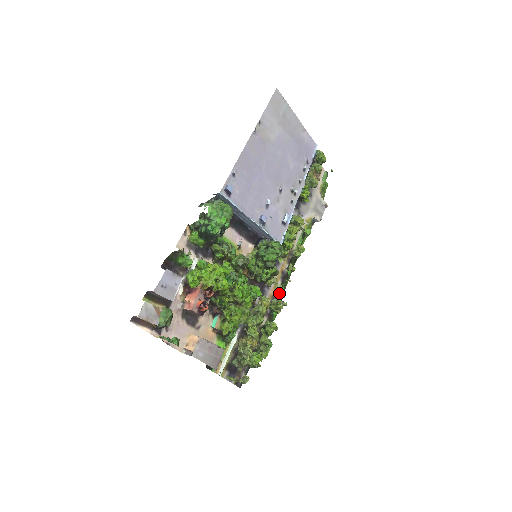
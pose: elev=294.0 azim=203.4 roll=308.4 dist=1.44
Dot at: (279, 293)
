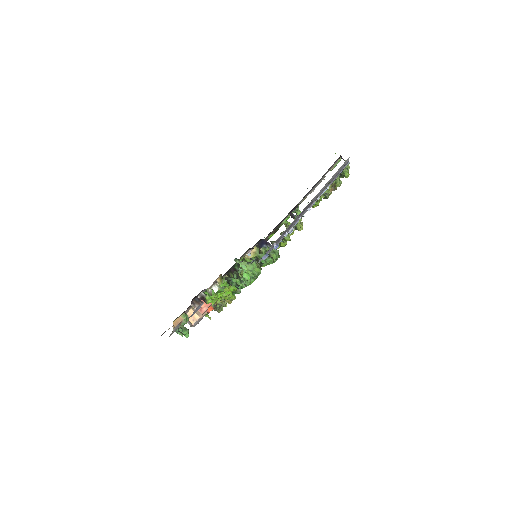
Dot at: occluded
